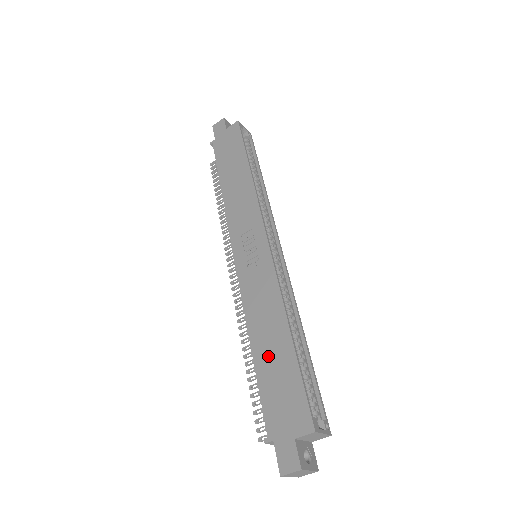
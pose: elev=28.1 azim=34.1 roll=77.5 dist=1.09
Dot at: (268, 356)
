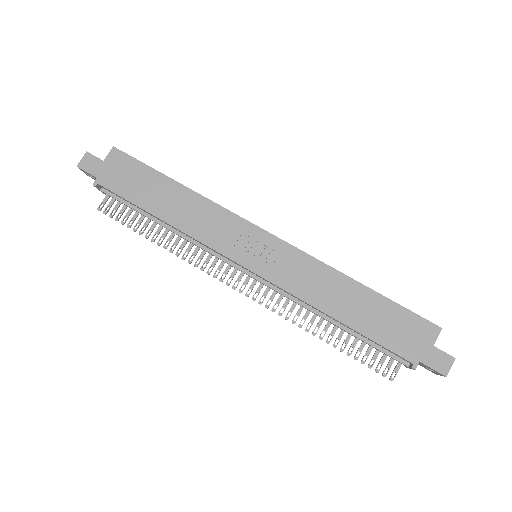
Dot at: (360, 314)
